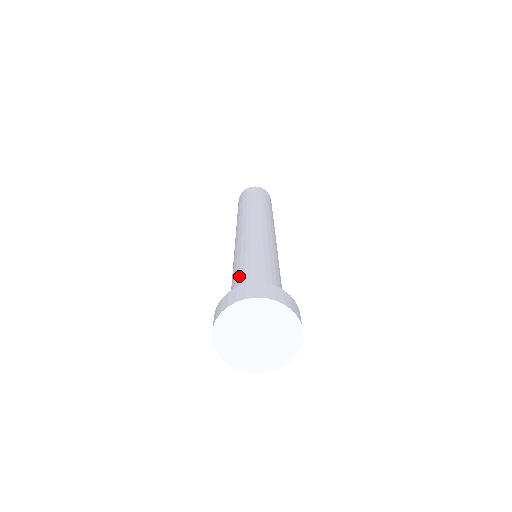
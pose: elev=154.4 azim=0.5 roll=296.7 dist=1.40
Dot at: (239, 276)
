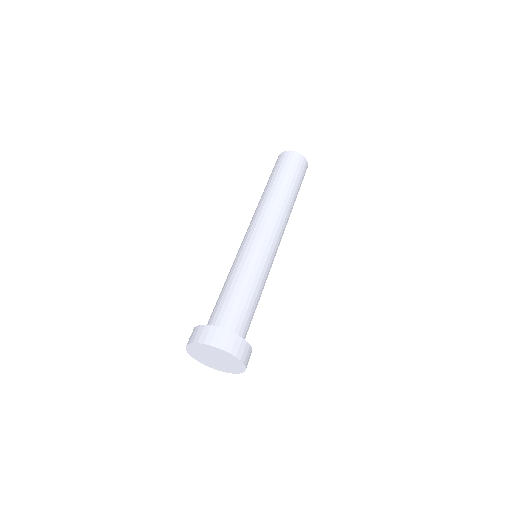
Dot at: (219, 298)
